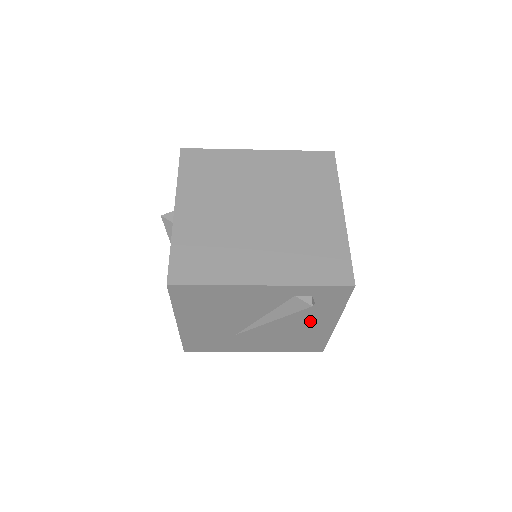
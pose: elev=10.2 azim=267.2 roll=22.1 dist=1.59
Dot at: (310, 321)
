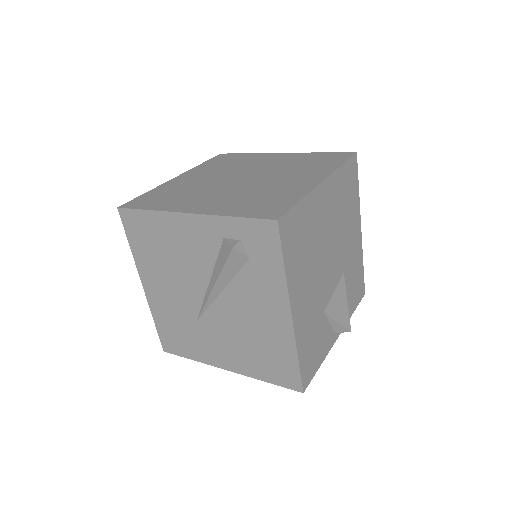
Dot at: (260, 303)
